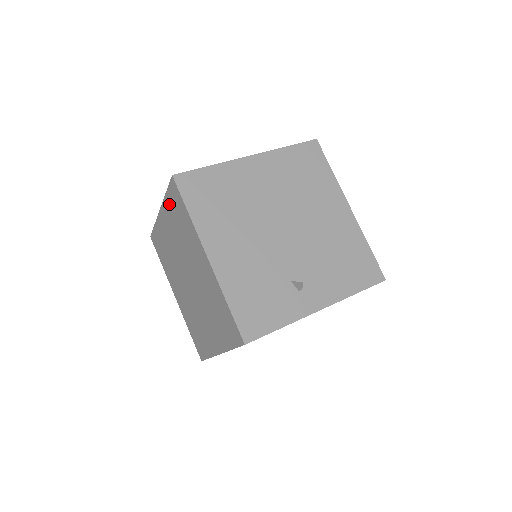
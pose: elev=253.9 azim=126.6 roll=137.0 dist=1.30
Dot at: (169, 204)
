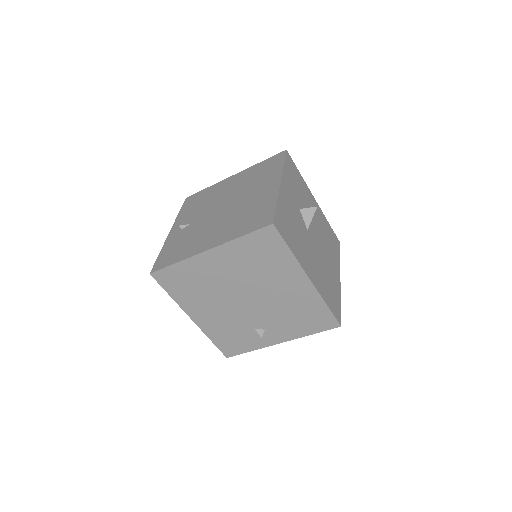
Dot at: occluded
